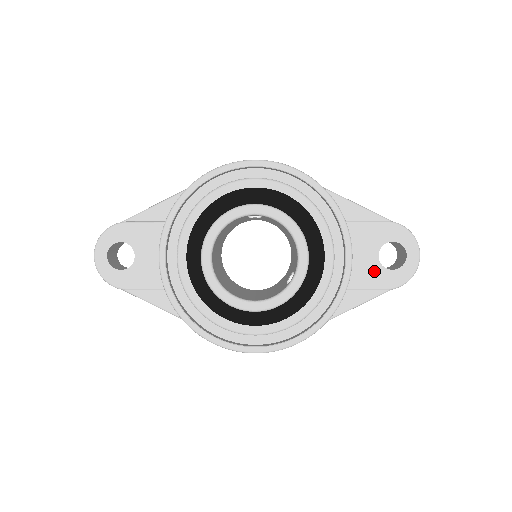
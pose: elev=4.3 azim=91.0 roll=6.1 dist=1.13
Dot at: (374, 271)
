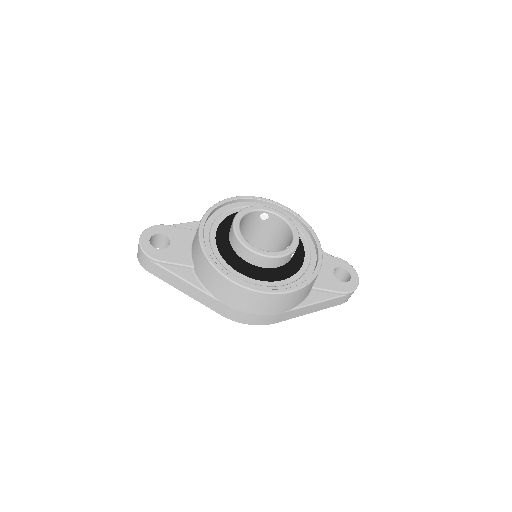
Dot at: (332, 281)
